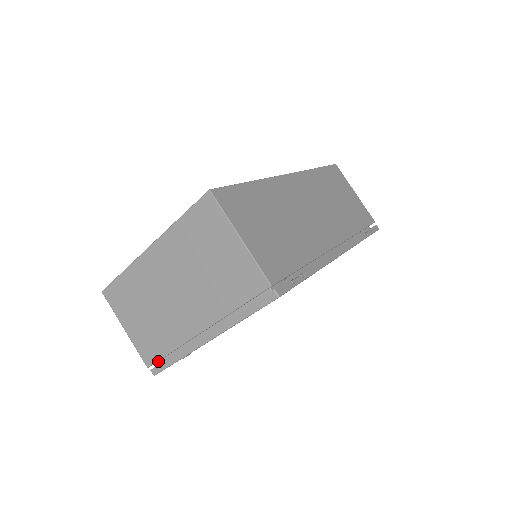
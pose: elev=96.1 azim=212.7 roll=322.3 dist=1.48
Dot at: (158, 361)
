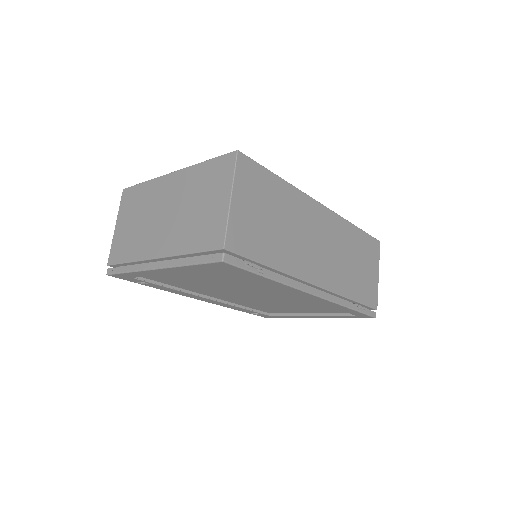
Dot at: (118, 266)
